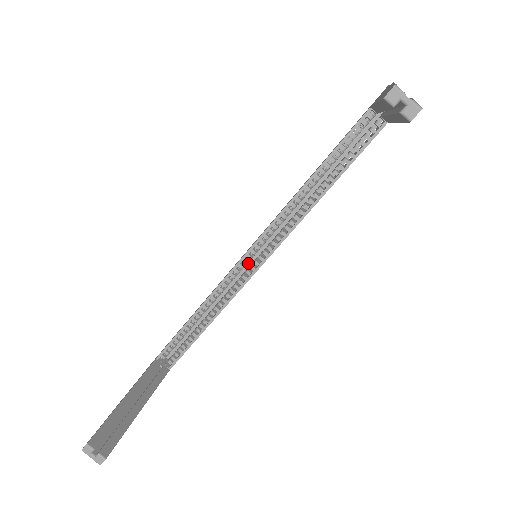
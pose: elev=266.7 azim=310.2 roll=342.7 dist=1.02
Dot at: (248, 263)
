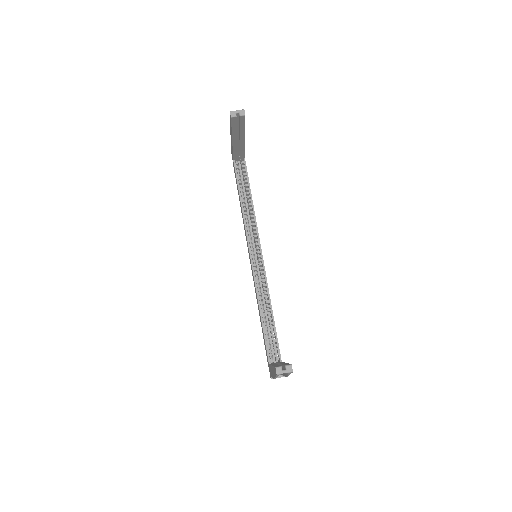
Dot at: (257, 270)
